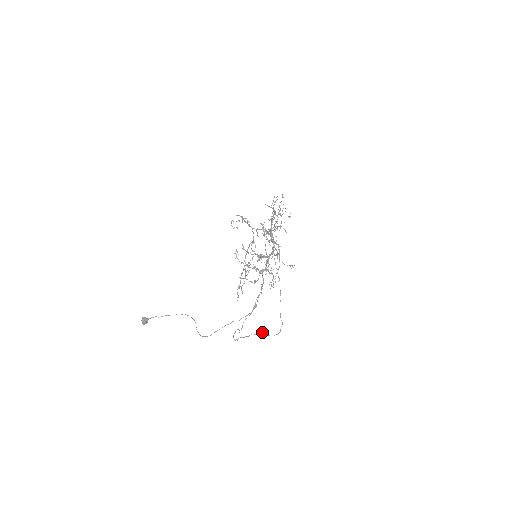
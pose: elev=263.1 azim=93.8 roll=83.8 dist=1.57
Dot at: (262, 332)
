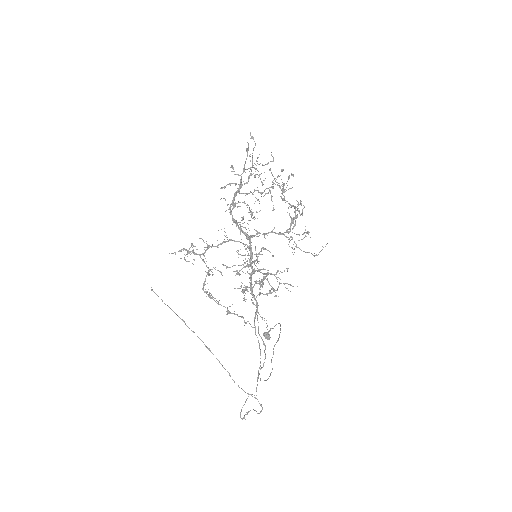
Dot at: occluded
